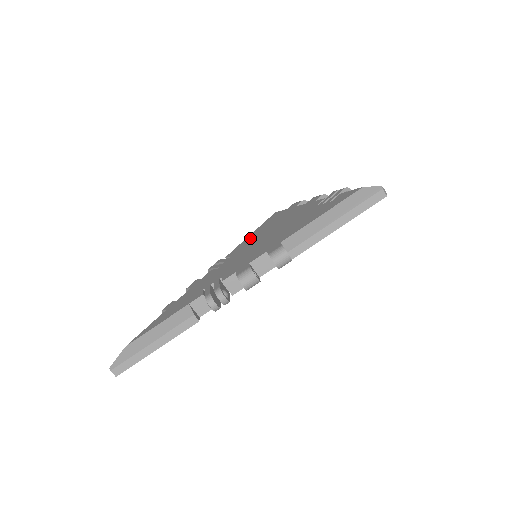
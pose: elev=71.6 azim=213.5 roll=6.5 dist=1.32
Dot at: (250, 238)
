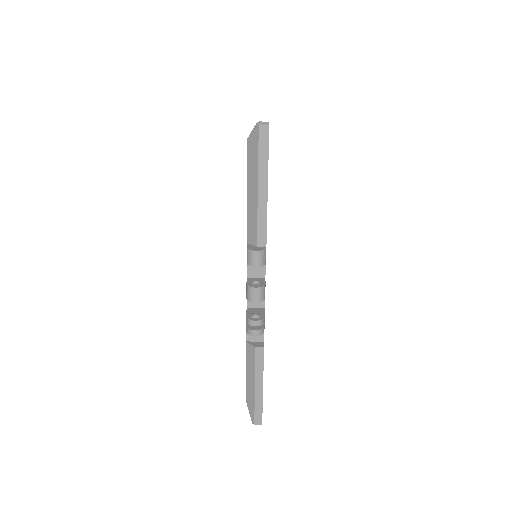
Dot at: occluded
